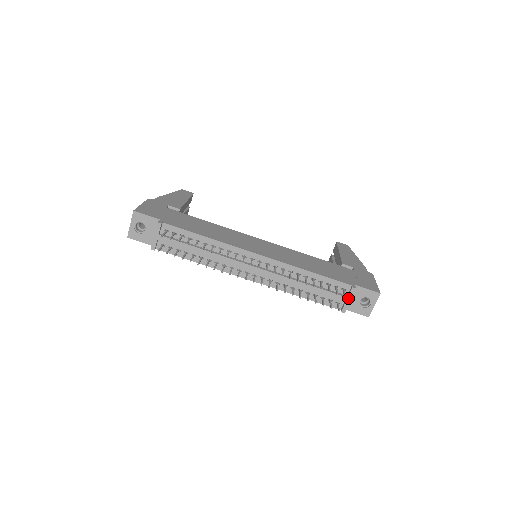
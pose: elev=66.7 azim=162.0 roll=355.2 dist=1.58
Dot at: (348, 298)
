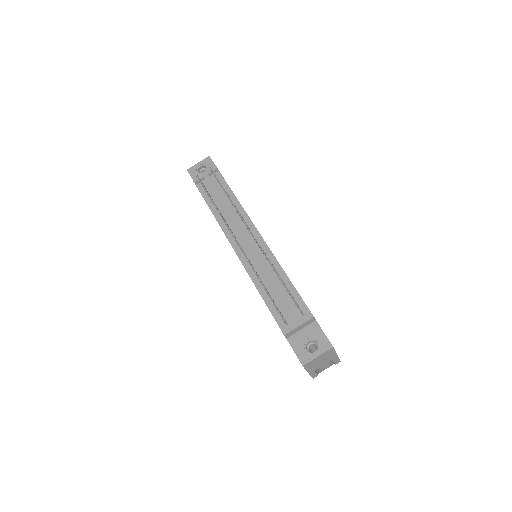
Dot at: (299, 321)
